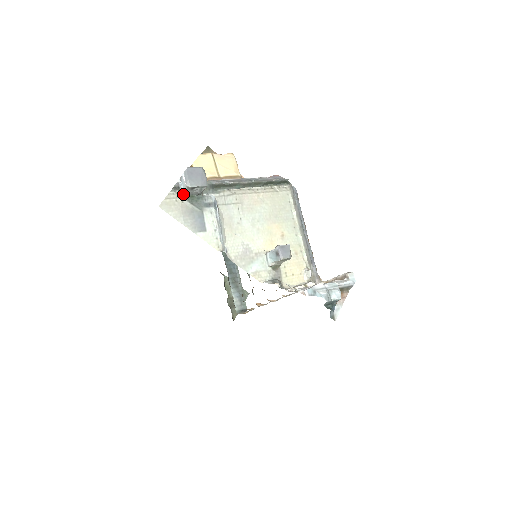
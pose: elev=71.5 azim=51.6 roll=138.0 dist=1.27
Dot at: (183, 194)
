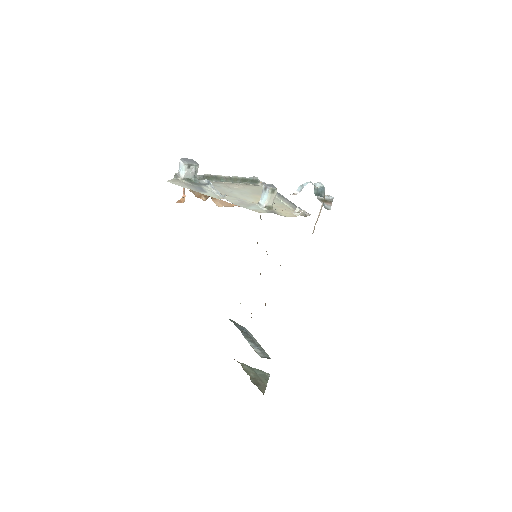
Dot at: (183, 176)
